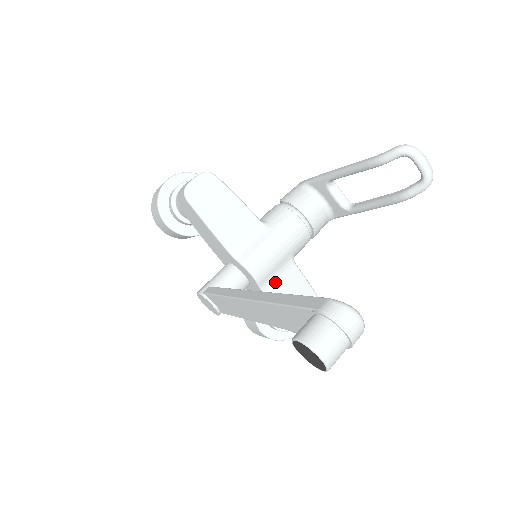
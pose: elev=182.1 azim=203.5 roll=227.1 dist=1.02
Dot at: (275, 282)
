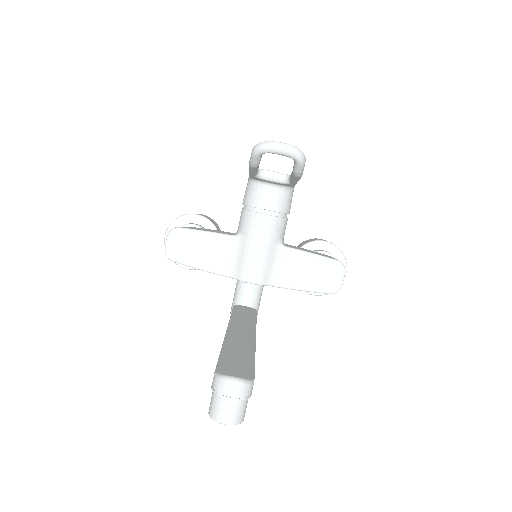
Dot at: (277, 273)
